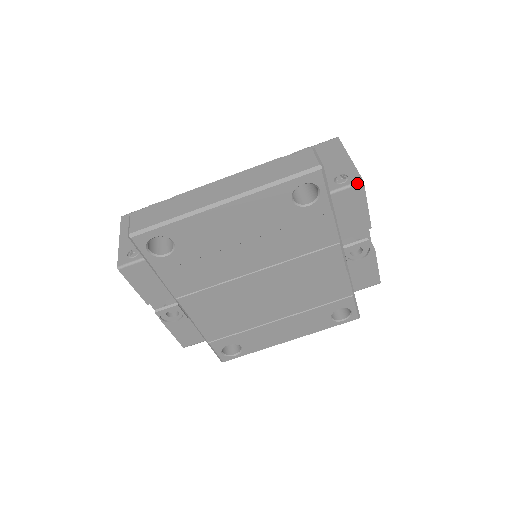
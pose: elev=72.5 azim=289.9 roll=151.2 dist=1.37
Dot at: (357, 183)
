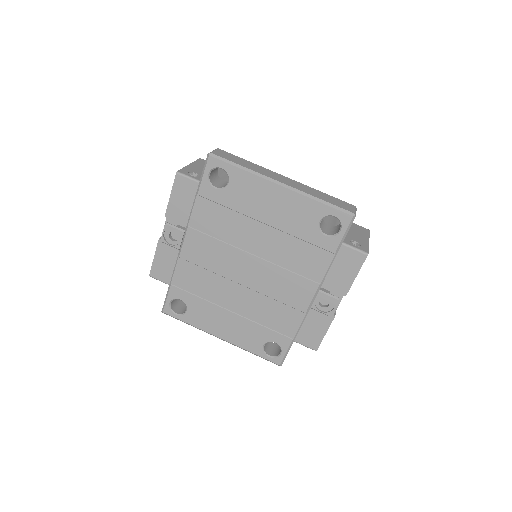
Dot at: (364, 252)
